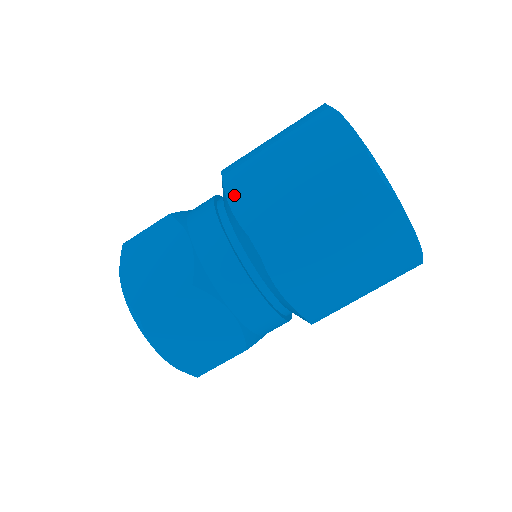
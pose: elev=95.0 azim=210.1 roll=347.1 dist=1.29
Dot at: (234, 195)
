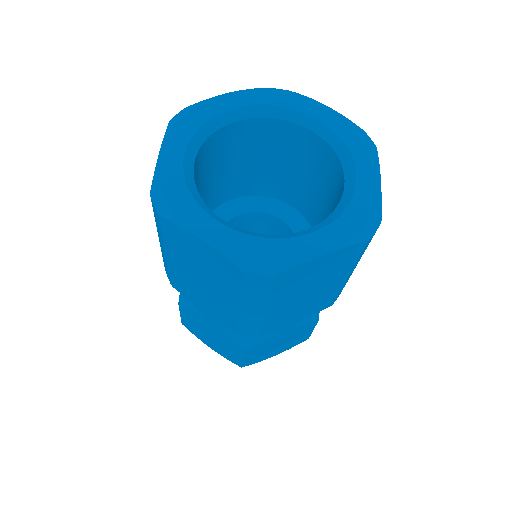
Dot at: (195, 302)
